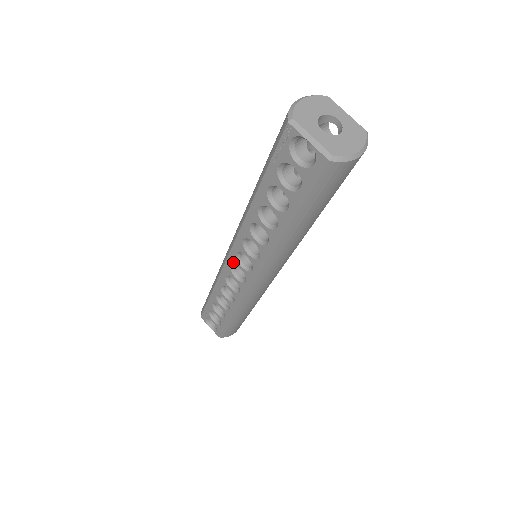
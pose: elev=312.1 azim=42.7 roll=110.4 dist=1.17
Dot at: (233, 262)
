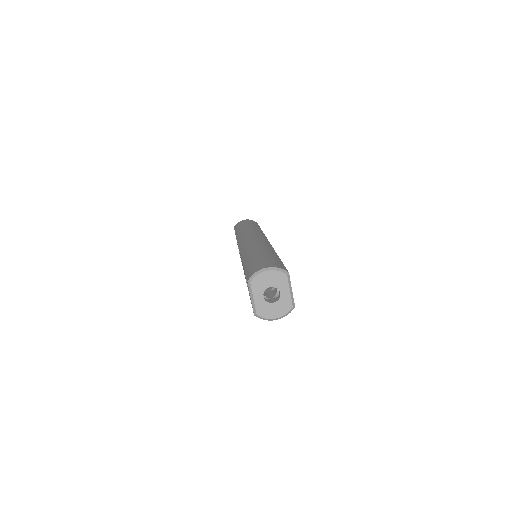
Dot at: occluded
